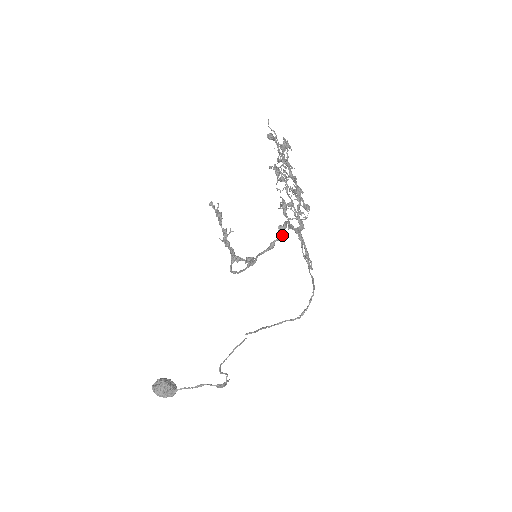
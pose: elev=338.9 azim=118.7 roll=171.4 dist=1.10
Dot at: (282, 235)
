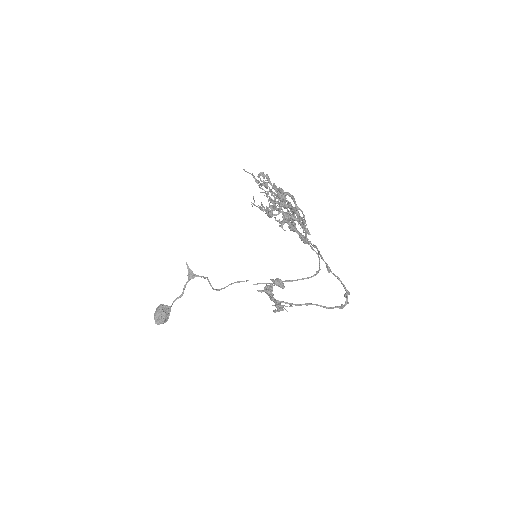
Dot at: occluded
